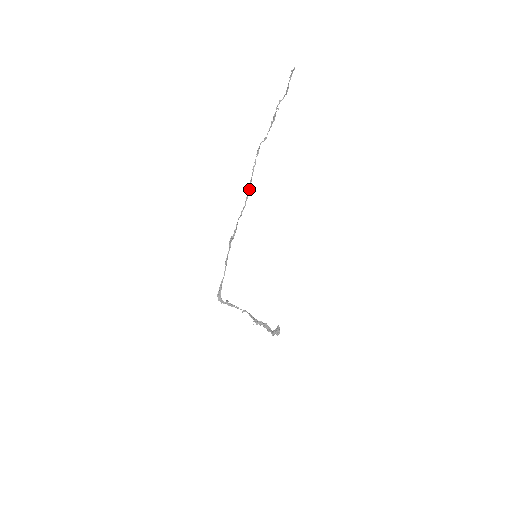
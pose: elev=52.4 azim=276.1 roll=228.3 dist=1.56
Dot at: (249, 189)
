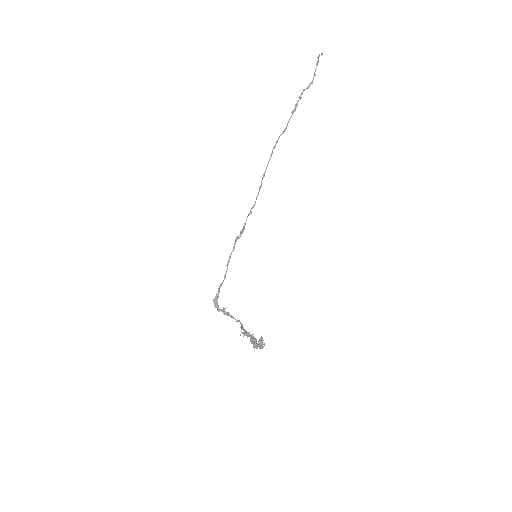
Dot at: (261, 184)
